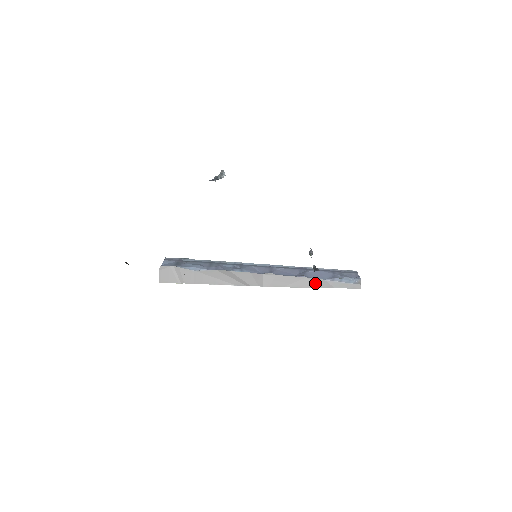
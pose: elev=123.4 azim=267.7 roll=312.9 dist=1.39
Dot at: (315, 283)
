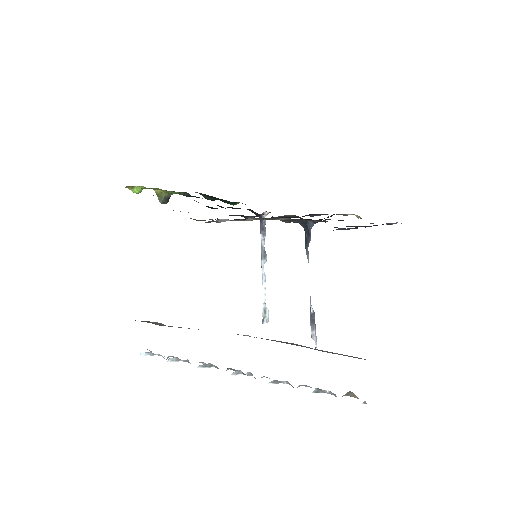
Dot at: (299, 345)
